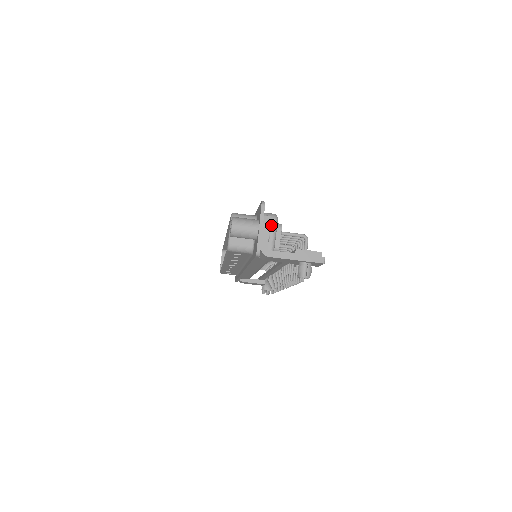
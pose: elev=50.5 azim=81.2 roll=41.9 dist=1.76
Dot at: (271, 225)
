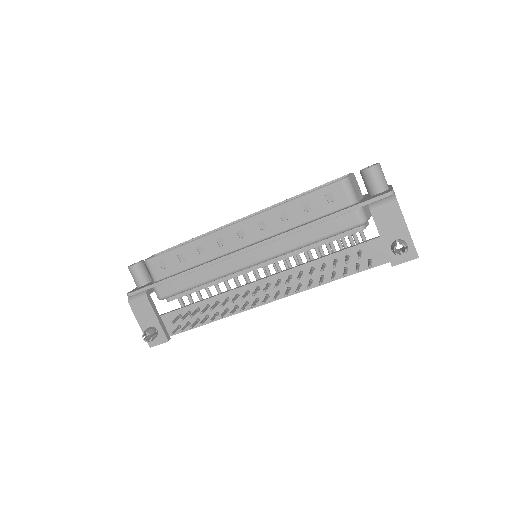
Dot at: occluded
